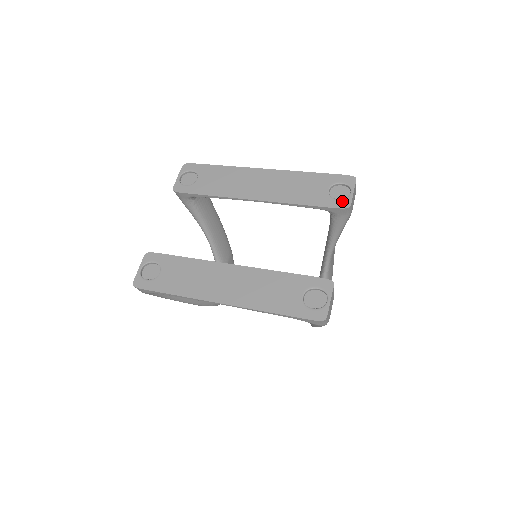
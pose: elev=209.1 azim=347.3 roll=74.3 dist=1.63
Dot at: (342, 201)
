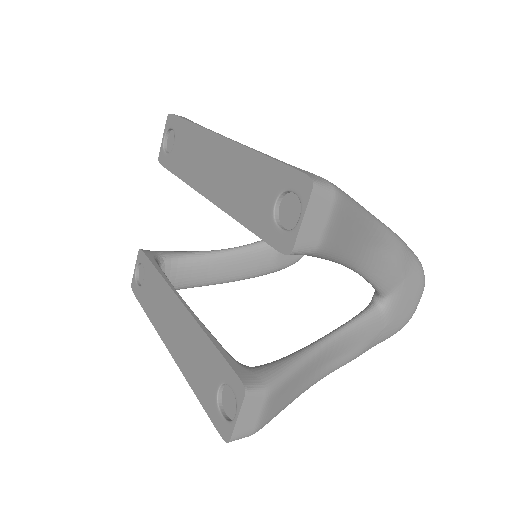
Dot at: (284, 236)
